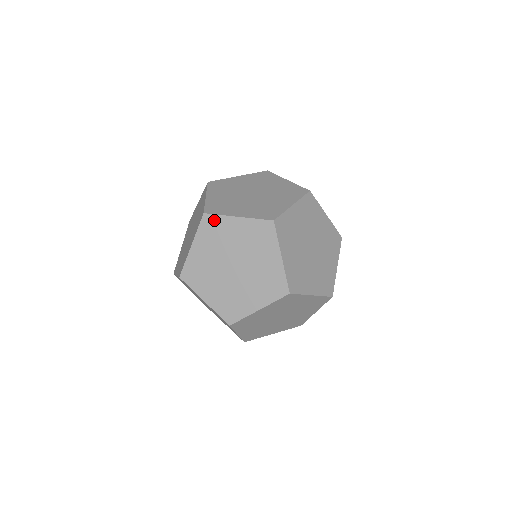
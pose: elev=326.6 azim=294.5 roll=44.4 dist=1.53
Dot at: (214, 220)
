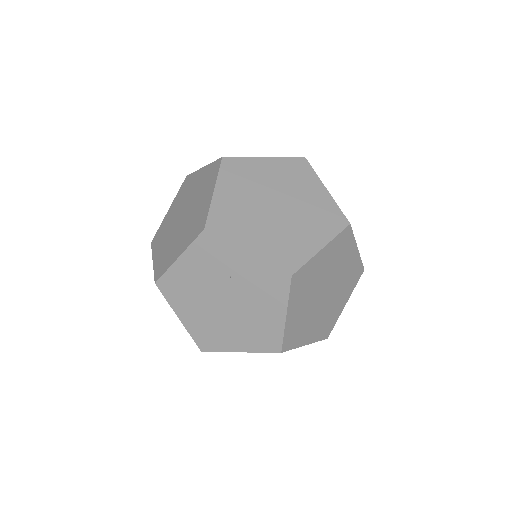
Dot at: (237, 162)
